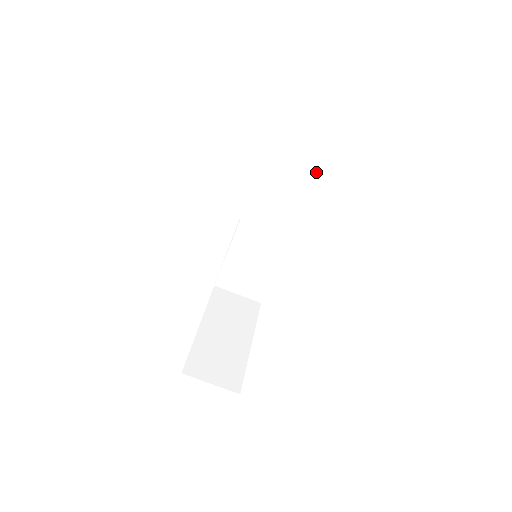
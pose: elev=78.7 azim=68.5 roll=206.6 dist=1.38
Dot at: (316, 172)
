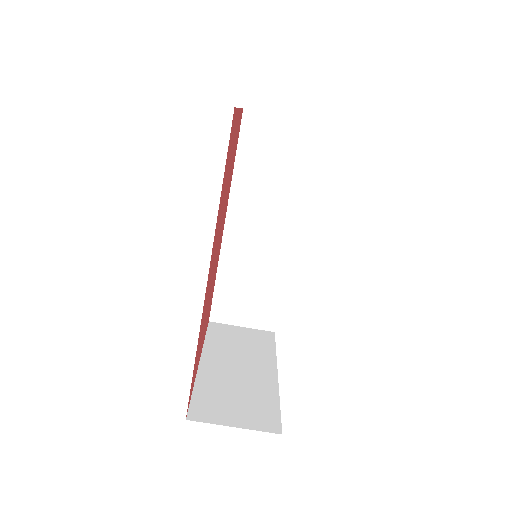
Dot at: (308, 121)
